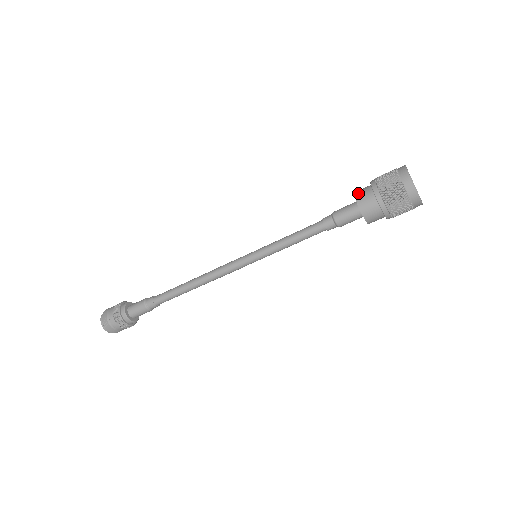
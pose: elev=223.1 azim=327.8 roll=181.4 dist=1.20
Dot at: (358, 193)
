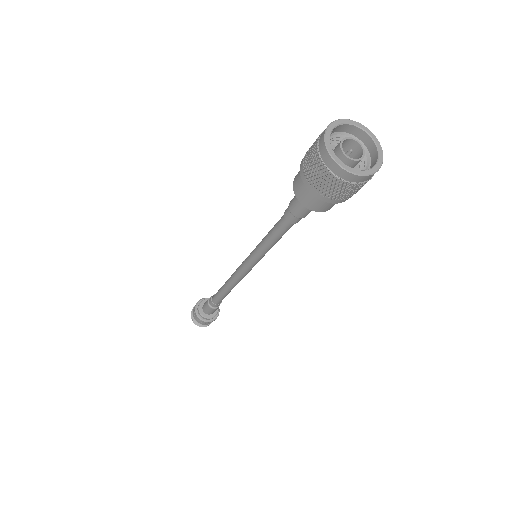
Dot at: occluded
